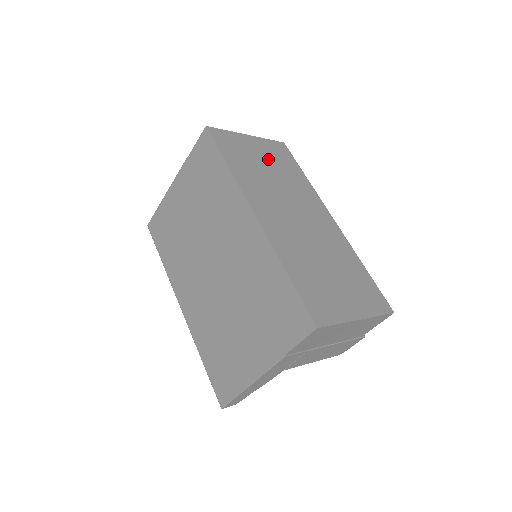
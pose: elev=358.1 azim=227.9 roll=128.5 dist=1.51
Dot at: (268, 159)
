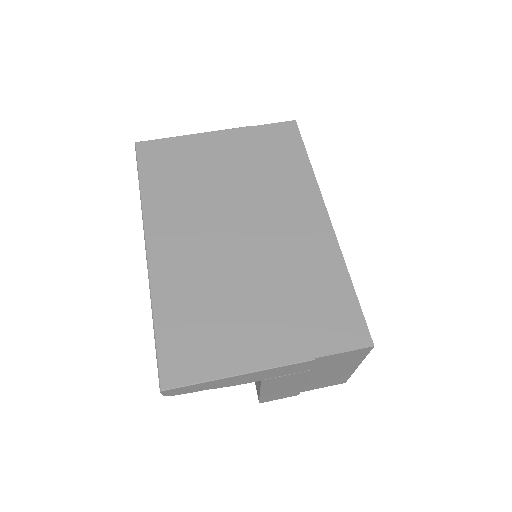
Dot at: occluded
